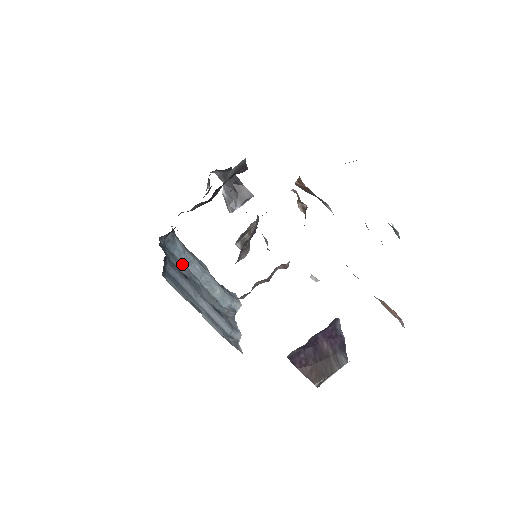
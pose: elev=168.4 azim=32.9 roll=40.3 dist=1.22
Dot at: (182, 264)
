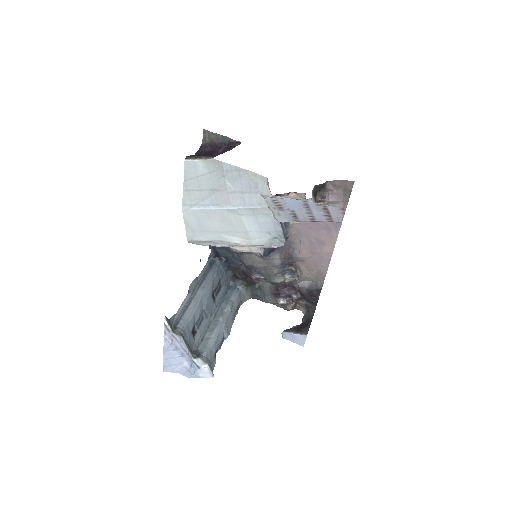
Dot at: (222, 302)
